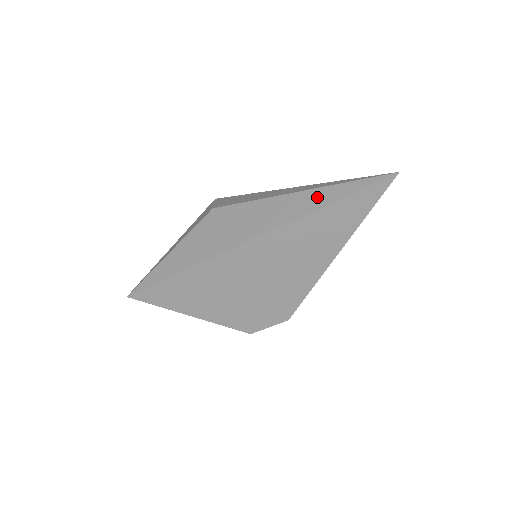
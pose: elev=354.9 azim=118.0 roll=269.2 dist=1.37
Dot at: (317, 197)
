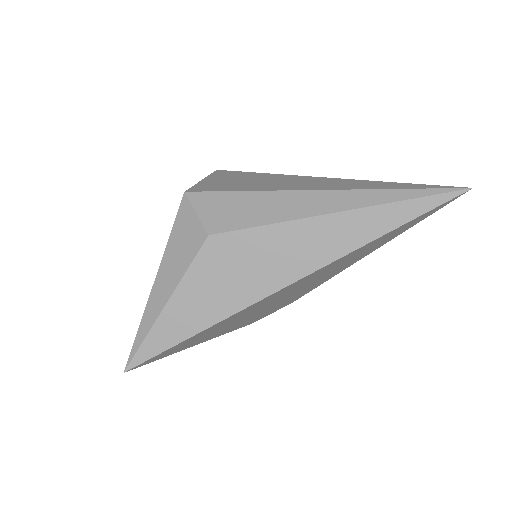
Dot at: (368, 223)
